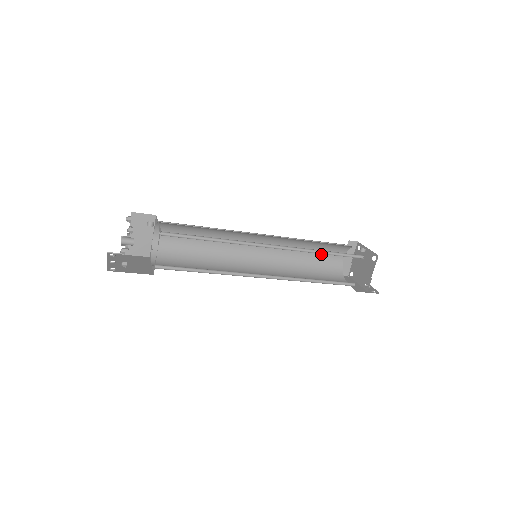
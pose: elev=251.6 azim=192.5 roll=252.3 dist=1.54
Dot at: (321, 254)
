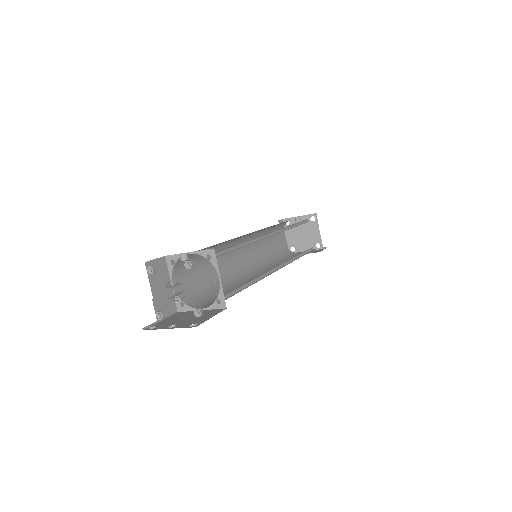
Dot at: (272, 241)
